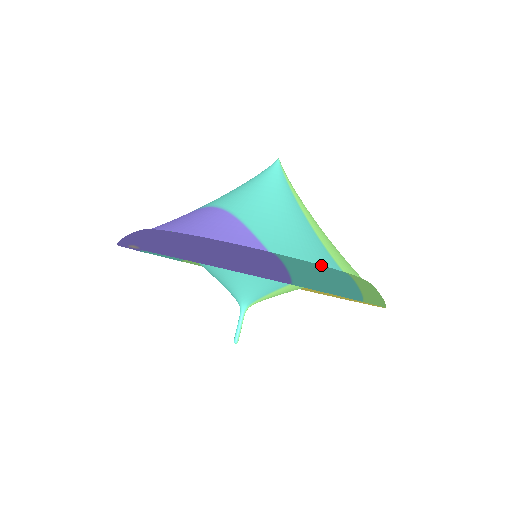
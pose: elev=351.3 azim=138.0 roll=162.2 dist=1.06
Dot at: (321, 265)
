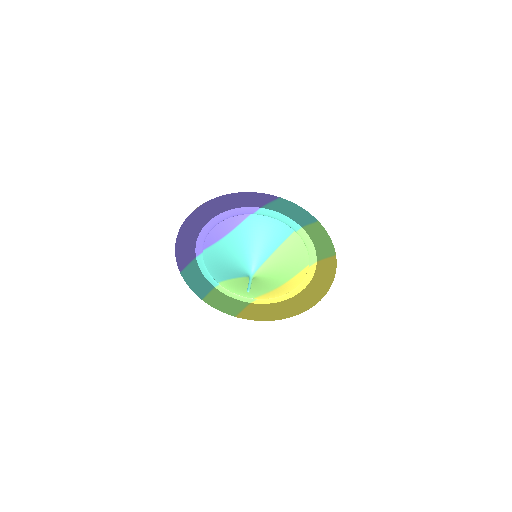
Dot at: occluded
